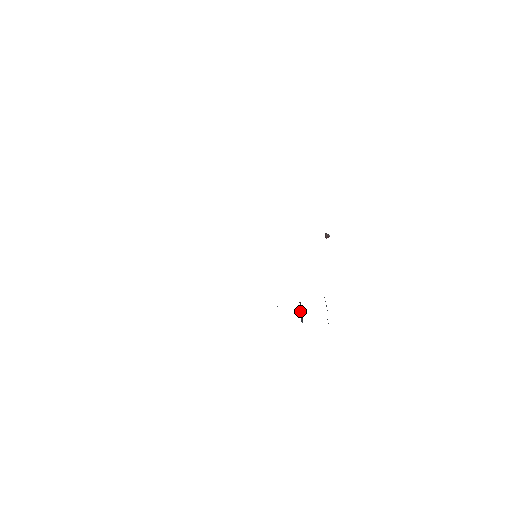
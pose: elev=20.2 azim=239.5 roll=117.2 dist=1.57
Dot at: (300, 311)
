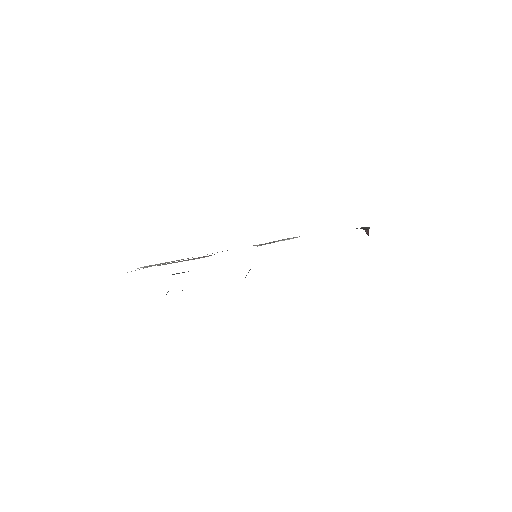
Dot at: occluded
